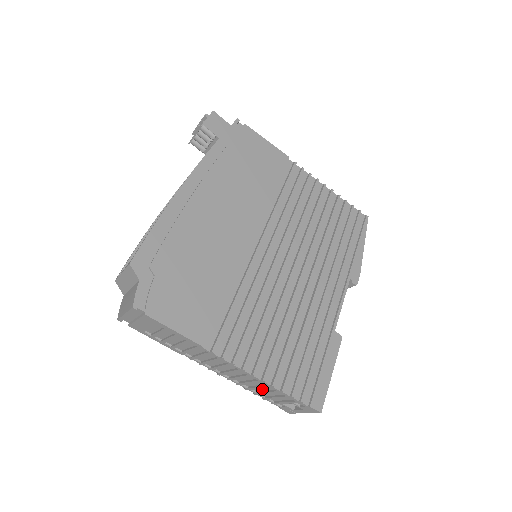
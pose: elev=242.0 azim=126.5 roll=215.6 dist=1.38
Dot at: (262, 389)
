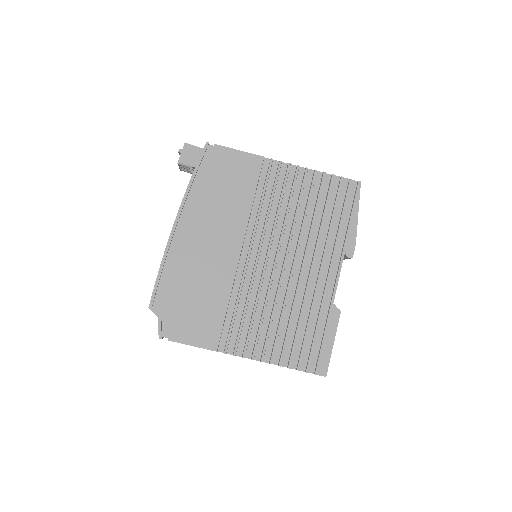
Dot at: occluded
